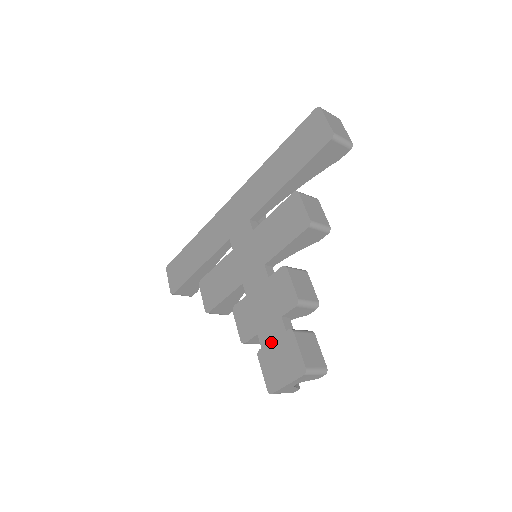
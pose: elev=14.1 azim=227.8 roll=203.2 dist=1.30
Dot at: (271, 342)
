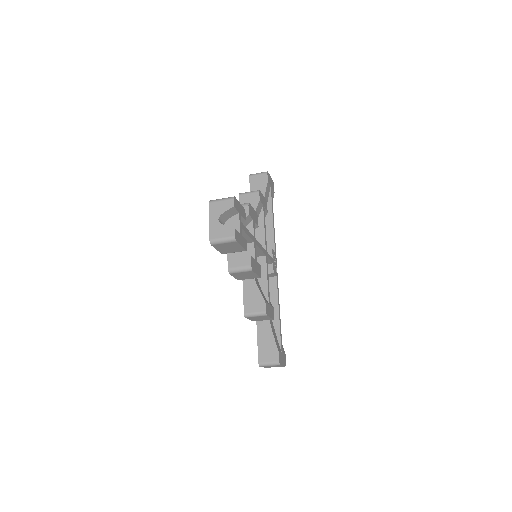
Dot at: occluded
